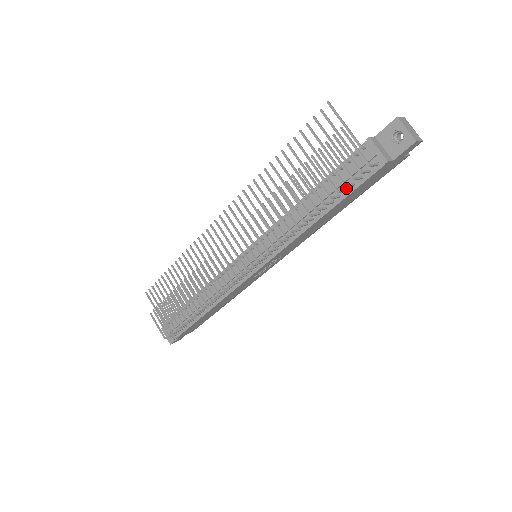
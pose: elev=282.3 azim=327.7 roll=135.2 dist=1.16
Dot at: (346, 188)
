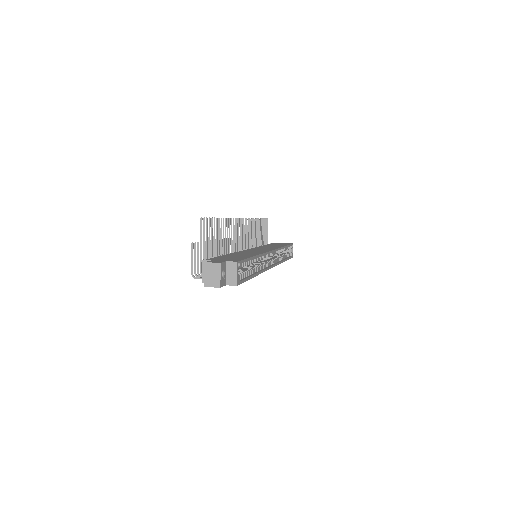
Dot at: occluded
